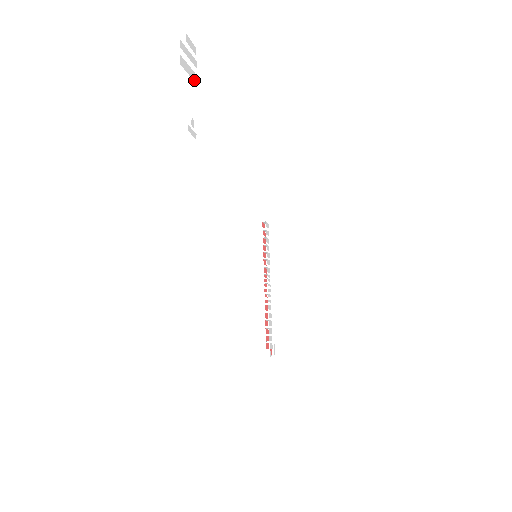
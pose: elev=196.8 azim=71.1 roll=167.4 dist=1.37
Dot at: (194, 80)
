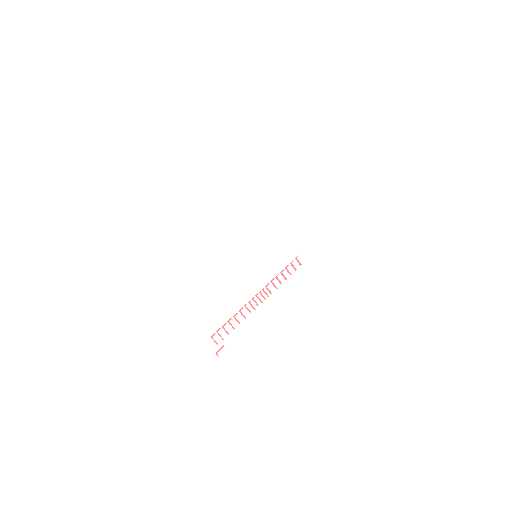
Dot at: (250, 95)
